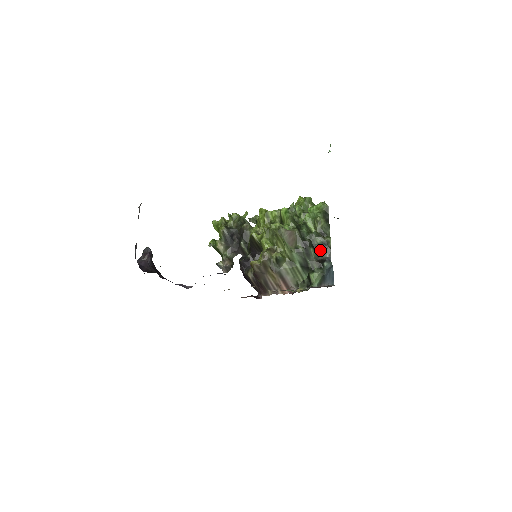
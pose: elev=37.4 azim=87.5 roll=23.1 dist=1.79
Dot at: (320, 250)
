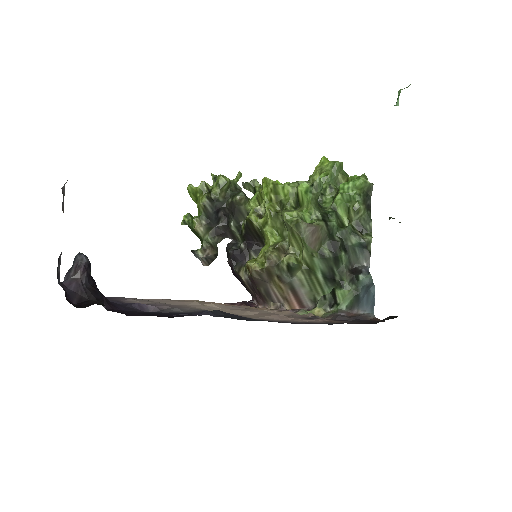
Dot at: (354, 254)
